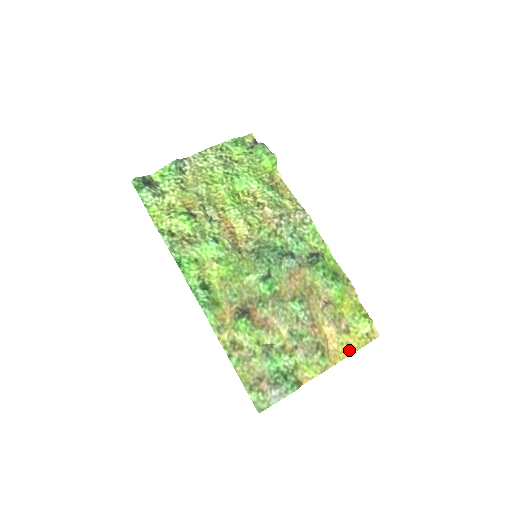
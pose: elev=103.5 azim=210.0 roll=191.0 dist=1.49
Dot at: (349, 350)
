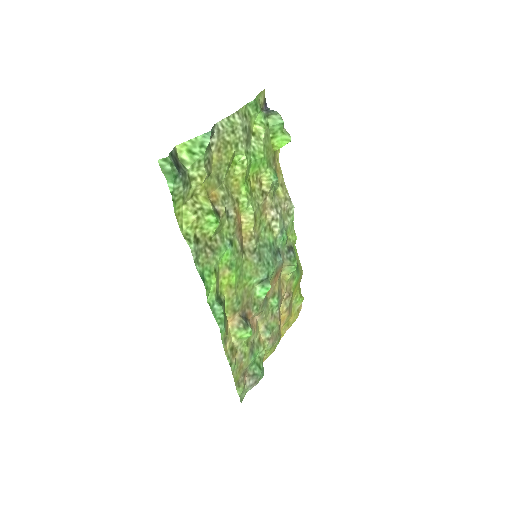
Dot at: (288, 326)
